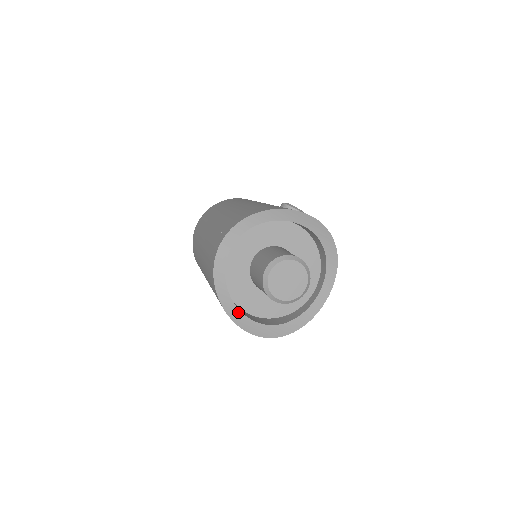
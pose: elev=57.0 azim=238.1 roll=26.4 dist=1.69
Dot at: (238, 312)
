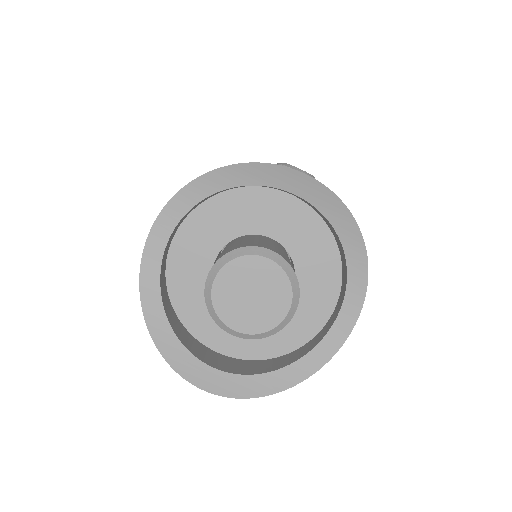
Dot at: (184, 352)
